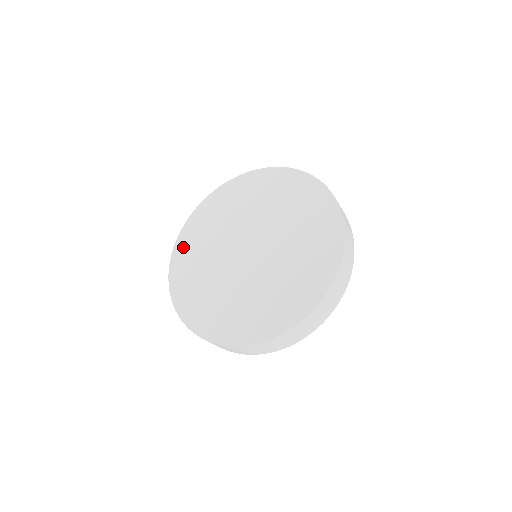
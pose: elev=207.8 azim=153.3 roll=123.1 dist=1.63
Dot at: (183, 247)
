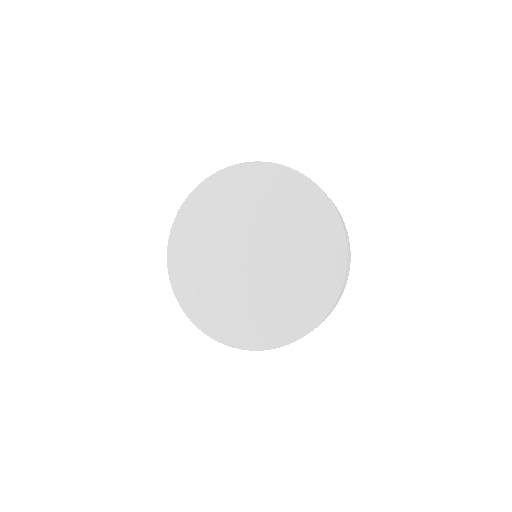
Dot at: (202, 197)
